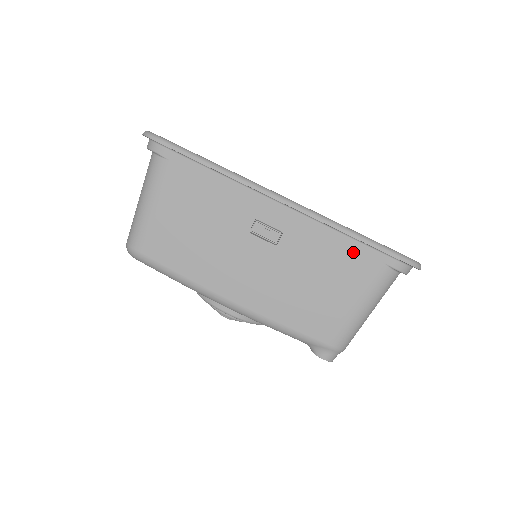
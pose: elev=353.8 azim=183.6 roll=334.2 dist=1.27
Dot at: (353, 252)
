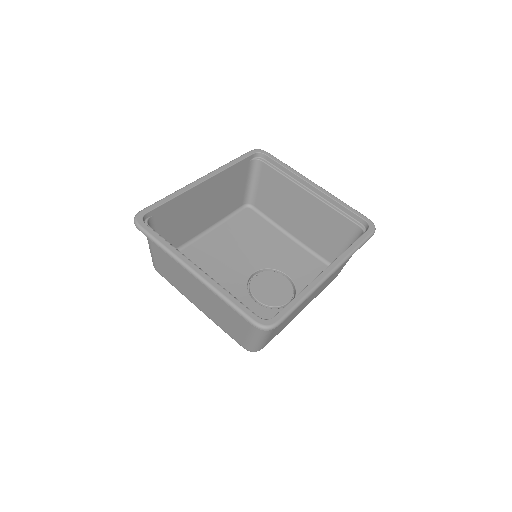
Dot at: occluded
